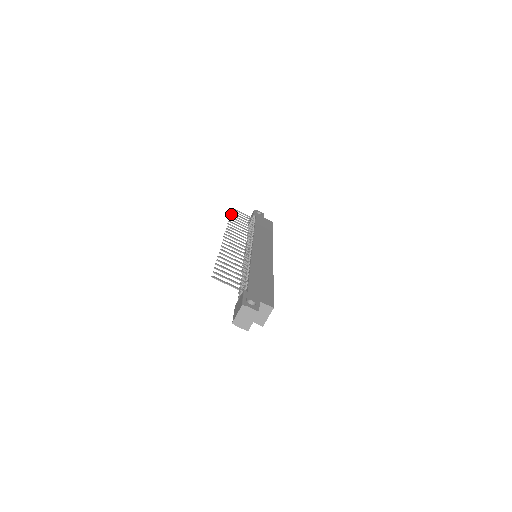
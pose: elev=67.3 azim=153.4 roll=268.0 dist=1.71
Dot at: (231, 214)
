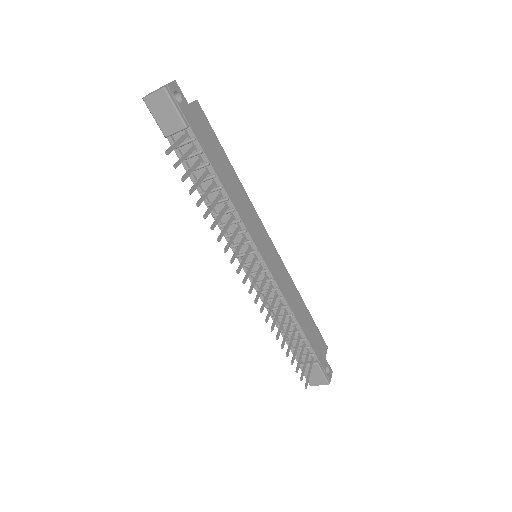
Dot at: (190, 191)
